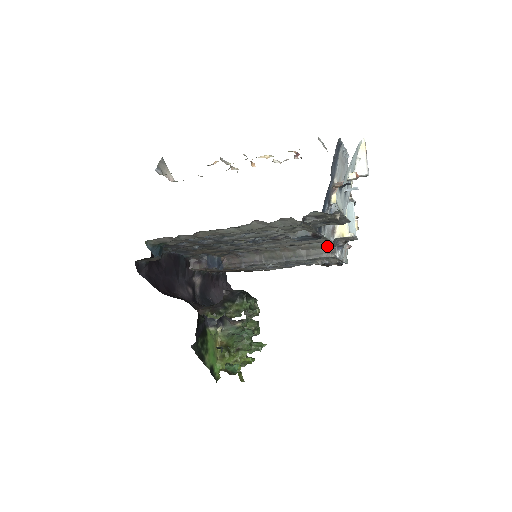
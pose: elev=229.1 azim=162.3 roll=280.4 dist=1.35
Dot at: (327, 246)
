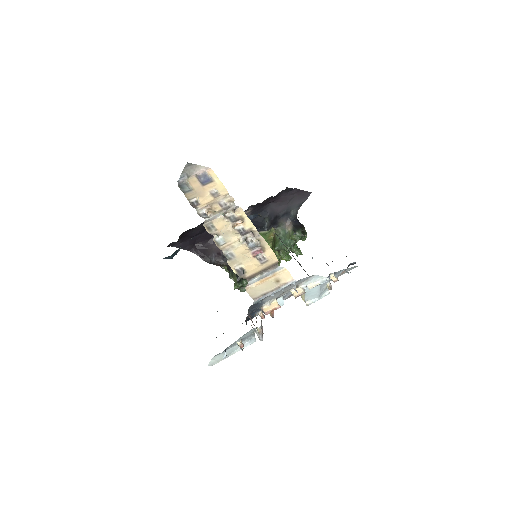
Dot at: occluded
